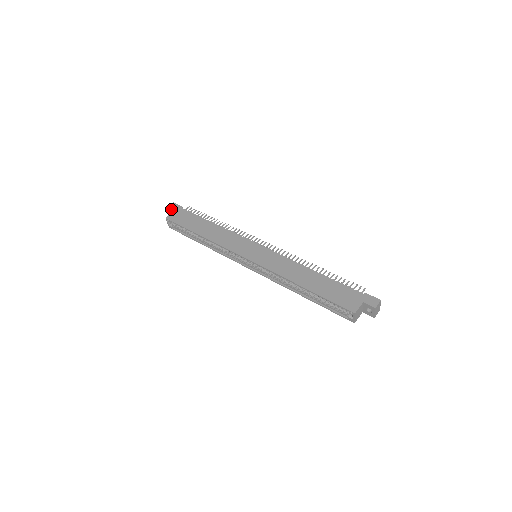
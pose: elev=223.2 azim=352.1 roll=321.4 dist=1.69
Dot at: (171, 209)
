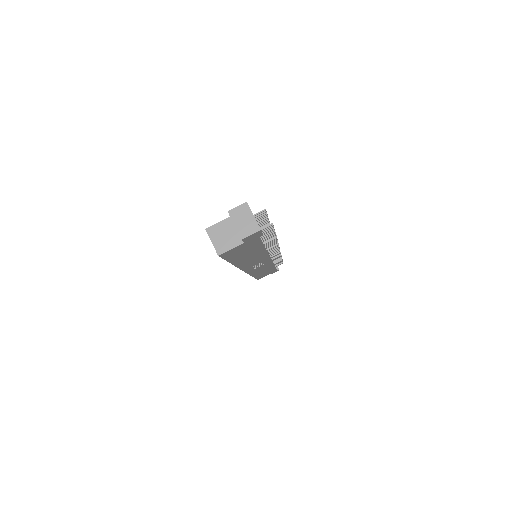
Dot at: occluded
